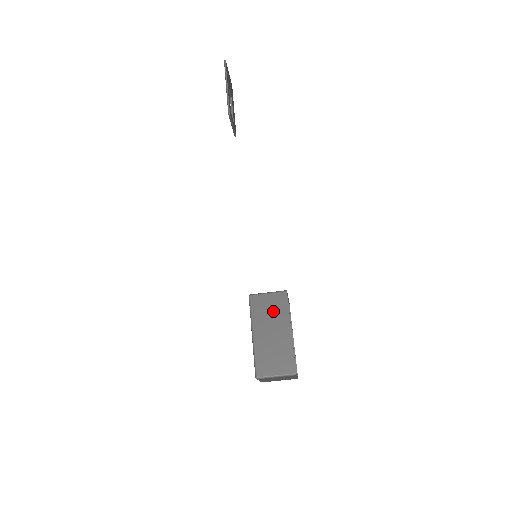
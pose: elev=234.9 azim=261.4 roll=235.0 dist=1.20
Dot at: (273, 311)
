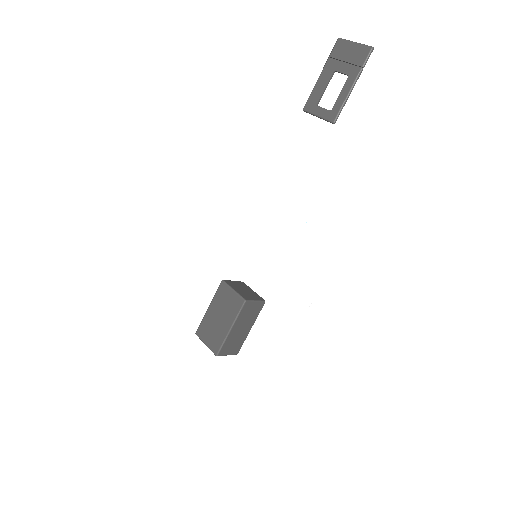
Dot at: (251, 315)
